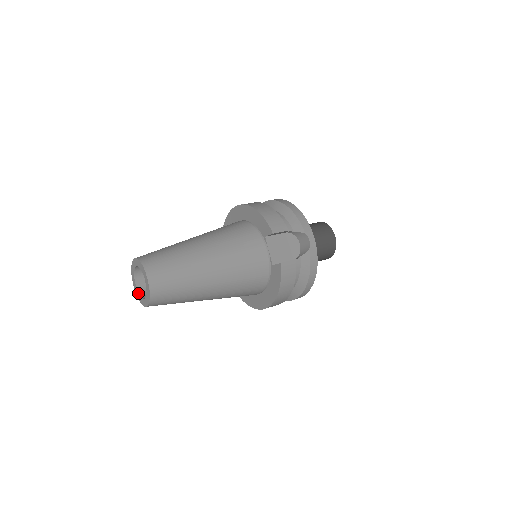
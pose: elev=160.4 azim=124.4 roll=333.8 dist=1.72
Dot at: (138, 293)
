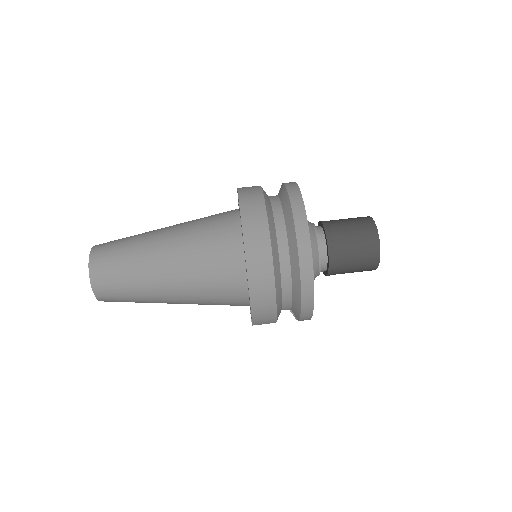
Dot at: occluded
